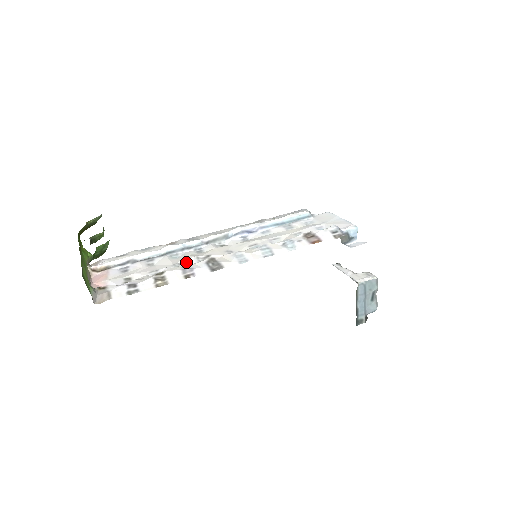
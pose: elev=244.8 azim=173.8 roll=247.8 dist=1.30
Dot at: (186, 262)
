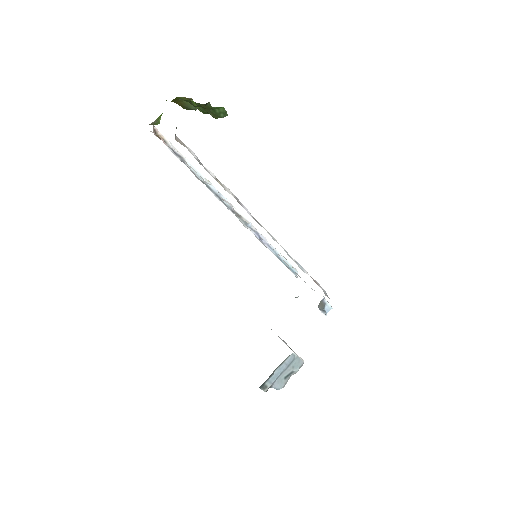
Dot at: (225, 200)
